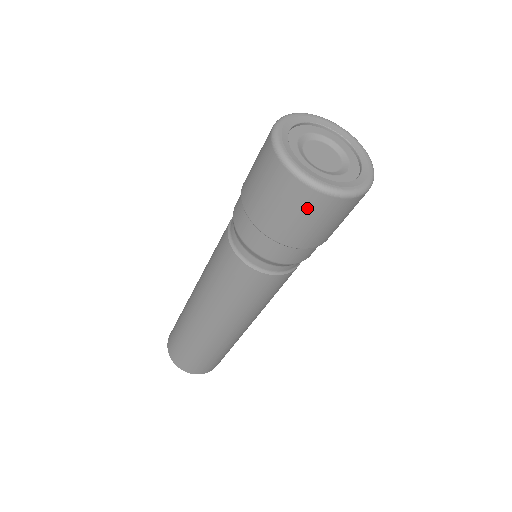
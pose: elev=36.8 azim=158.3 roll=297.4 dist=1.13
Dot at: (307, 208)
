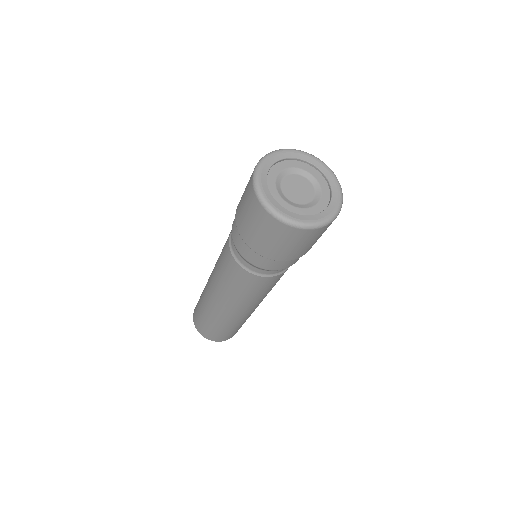
Dot at: (312, 238)
